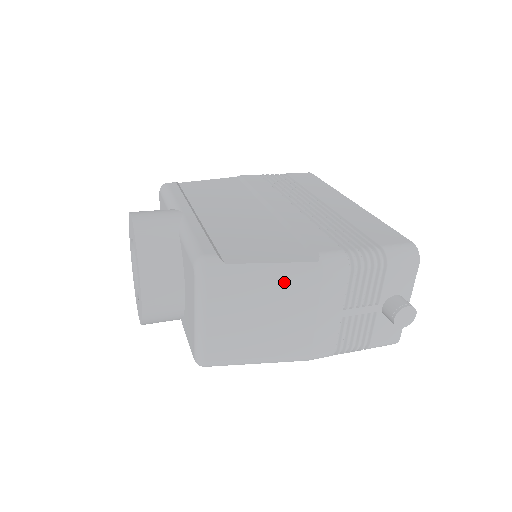
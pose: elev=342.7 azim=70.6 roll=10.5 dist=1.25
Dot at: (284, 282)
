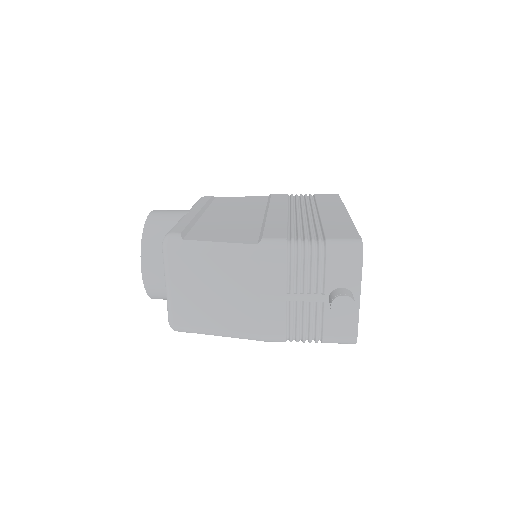
Dot at: (228, 259)
